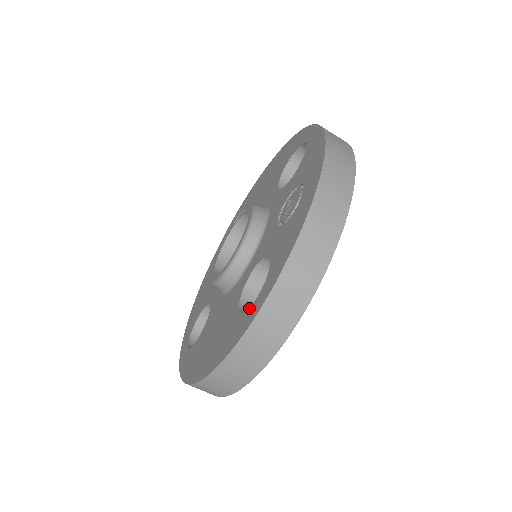
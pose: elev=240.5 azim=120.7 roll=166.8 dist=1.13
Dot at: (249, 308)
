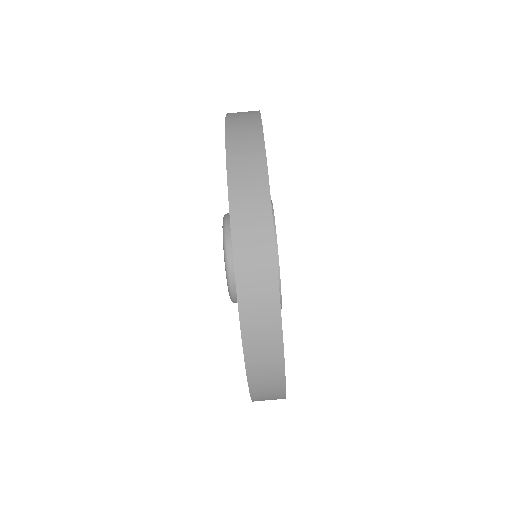
Dot at: occluded
